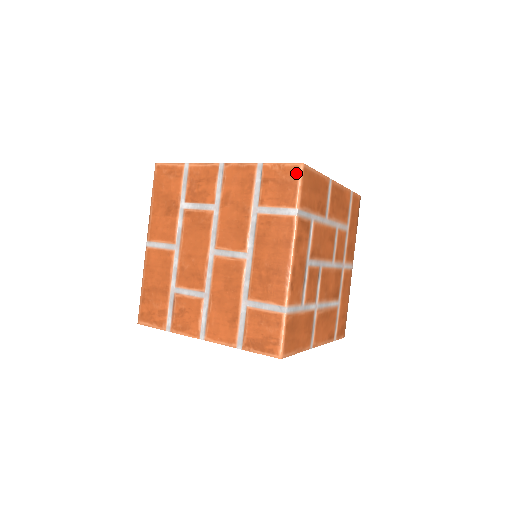
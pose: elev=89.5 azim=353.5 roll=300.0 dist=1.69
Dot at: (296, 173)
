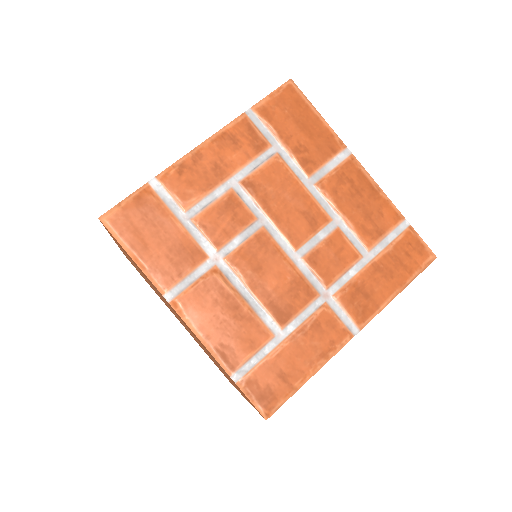
Dot at: occluded
